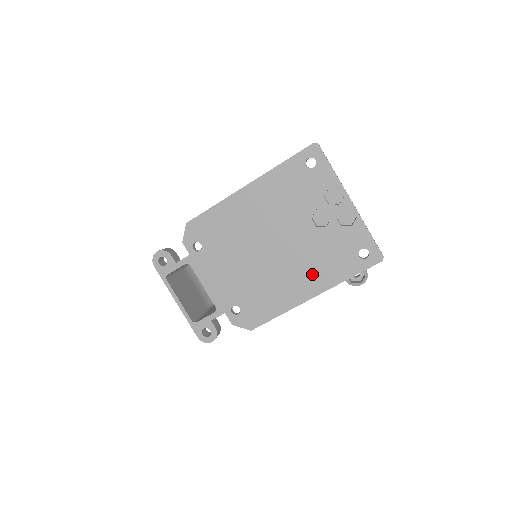
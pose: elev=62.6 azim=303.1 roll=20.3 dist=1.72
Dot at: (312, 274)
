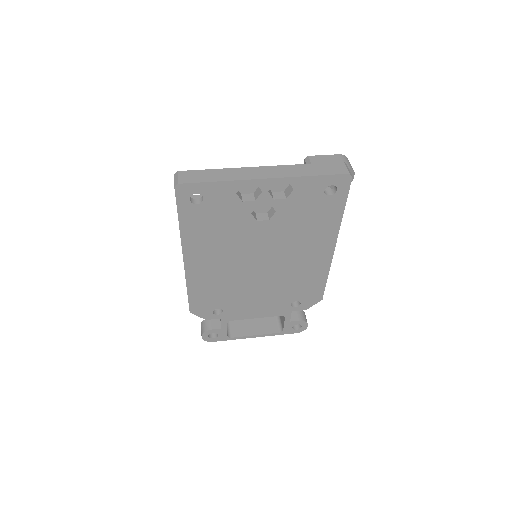
Dot at: (312, 241)
